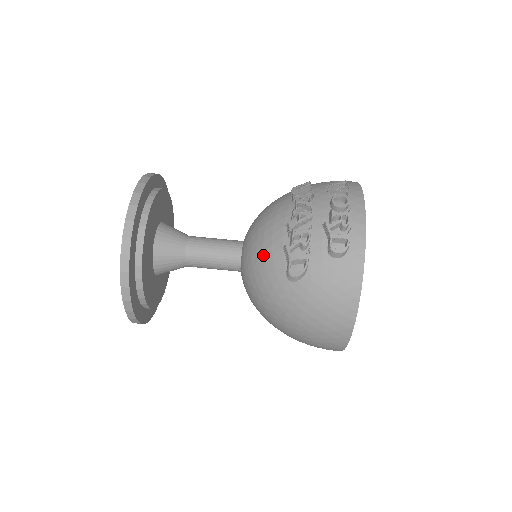
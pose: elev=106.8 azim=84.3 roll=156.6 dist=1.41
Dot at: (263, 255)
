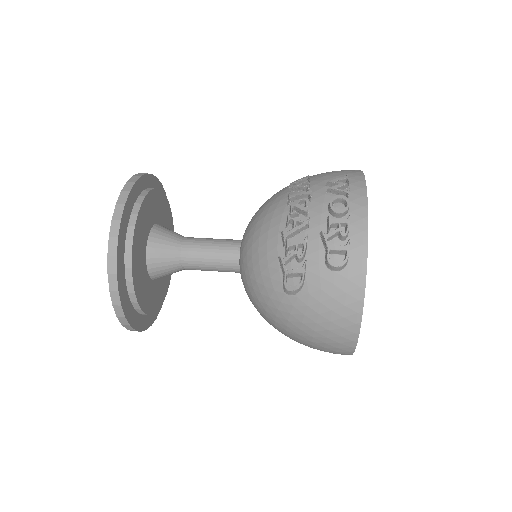
Dot at: (258, 264)
